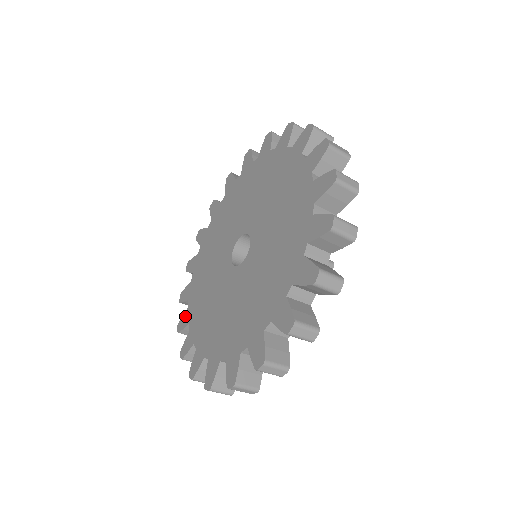
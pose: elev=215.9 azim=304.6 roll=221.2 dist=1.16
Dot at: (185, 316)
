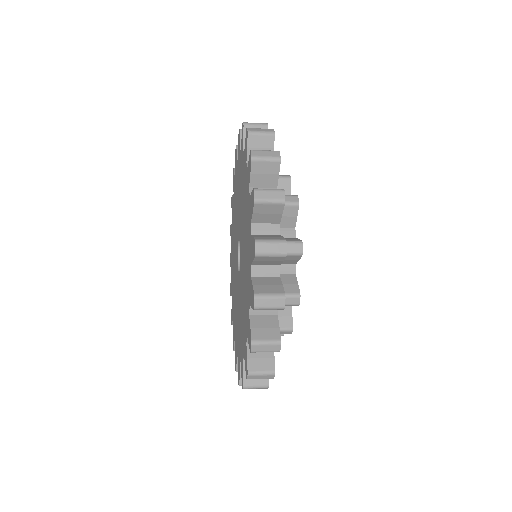
Dot at: (231, 230)
